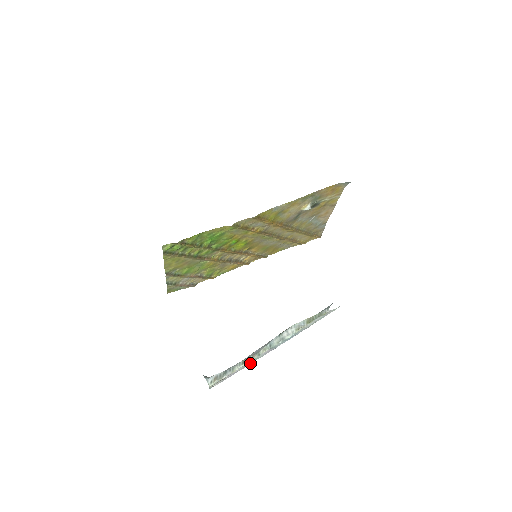
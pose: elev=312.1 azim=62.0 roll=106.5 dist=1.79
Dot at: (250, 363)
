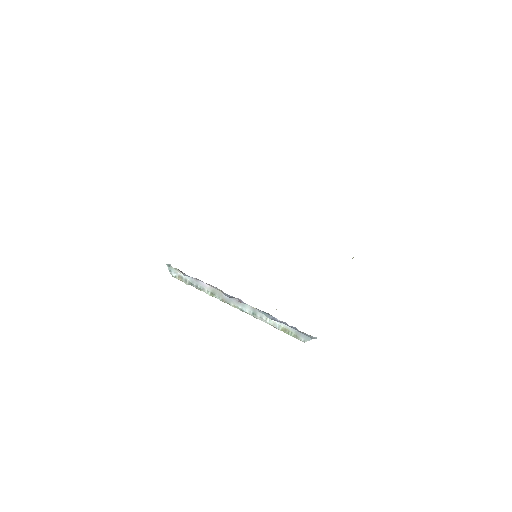
Dot at: occluded
